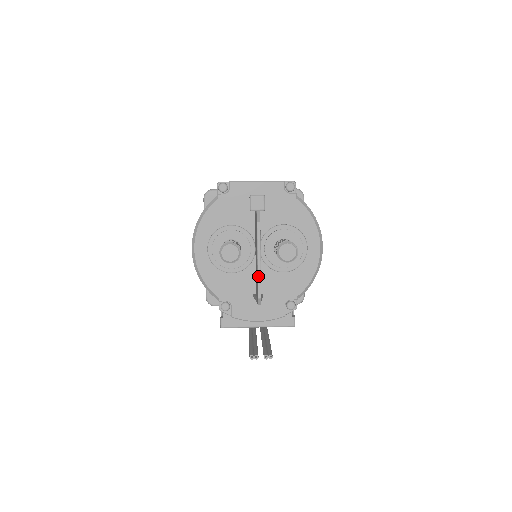
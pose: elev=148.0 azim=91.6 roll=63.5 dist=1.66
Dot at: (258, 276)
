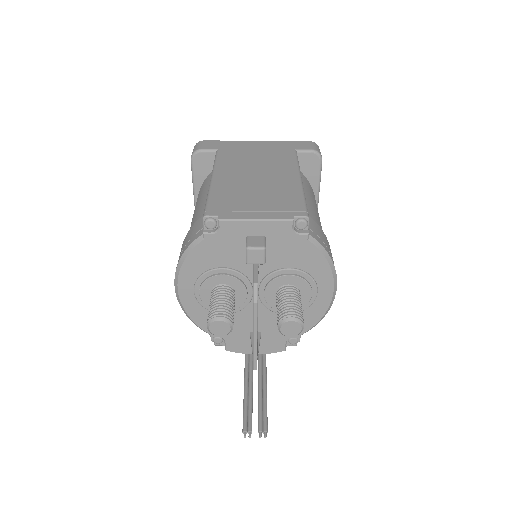
Dot at: (254, 352)
